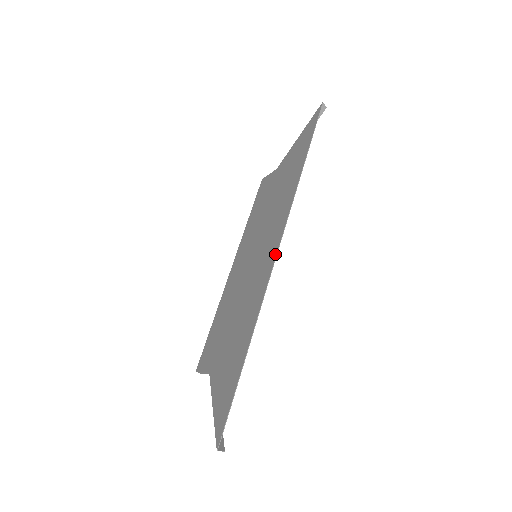
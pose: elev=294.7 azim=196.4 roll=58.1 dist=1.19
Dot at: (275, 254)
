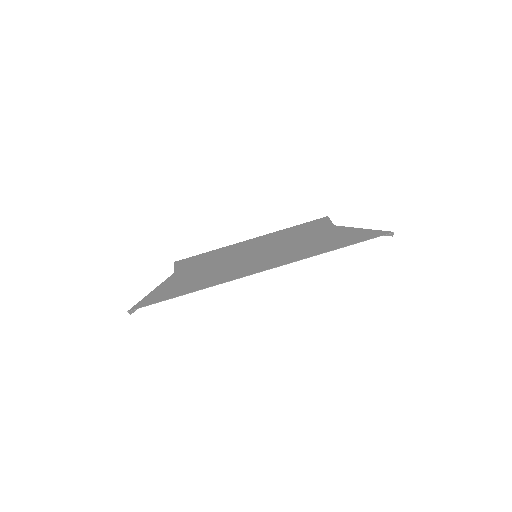
Dot at: (254, 272)
